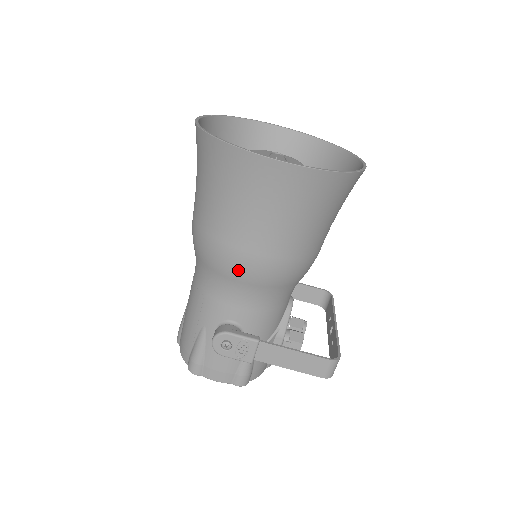
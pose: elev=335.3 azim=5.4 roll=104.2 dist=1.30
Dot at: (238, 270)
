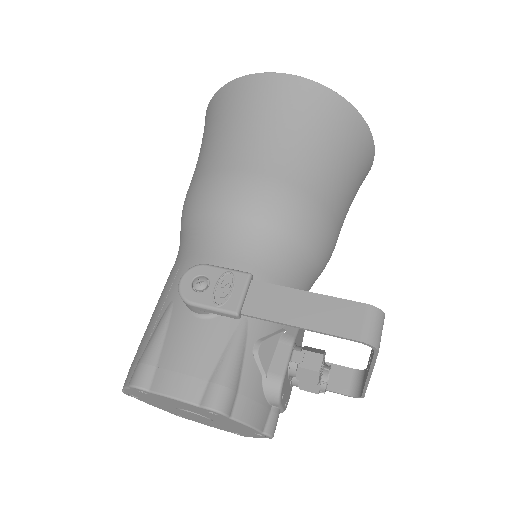
Dot at: (230, 196)
